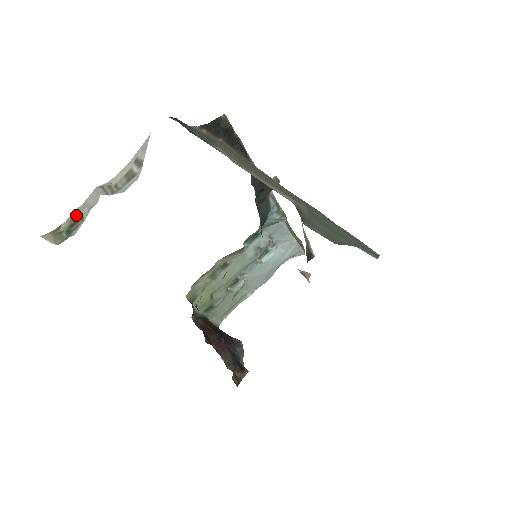
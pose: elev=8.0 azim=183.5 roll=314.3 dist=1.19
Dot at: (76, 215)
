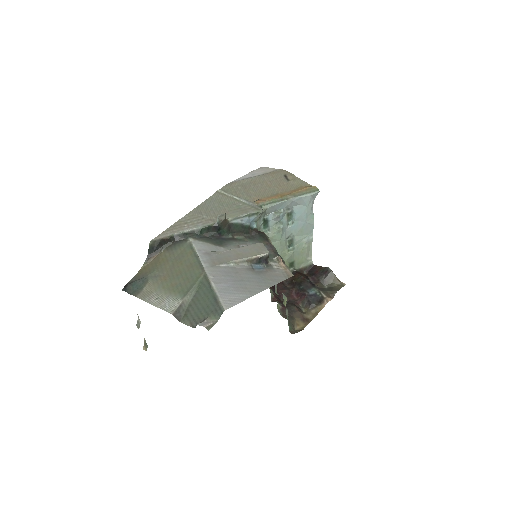
Dot at: occluded
